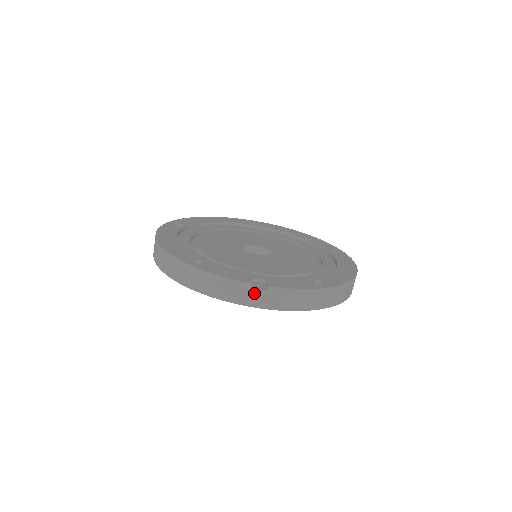
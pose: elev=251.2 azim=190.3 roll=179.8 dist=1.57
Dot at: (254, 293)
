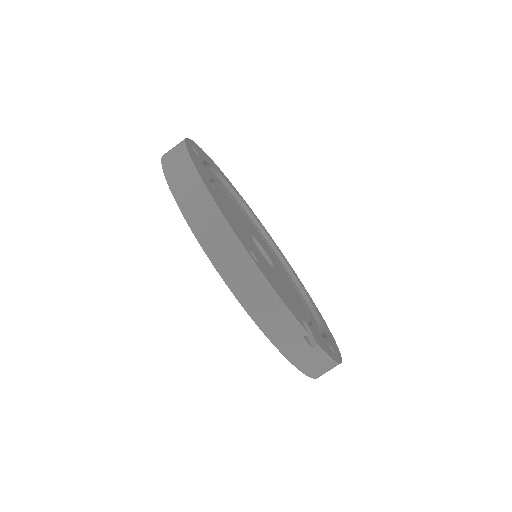
Dot at: (300, 343)
